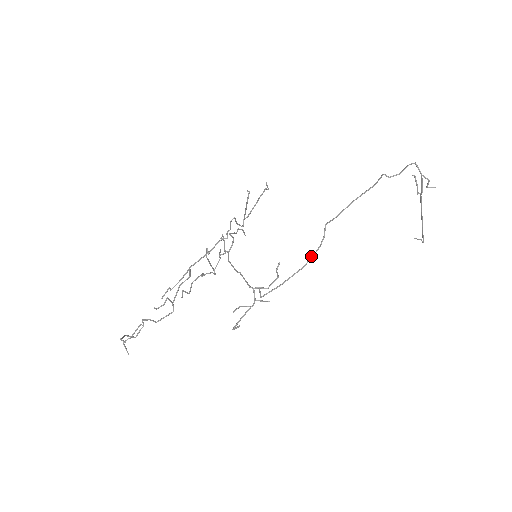
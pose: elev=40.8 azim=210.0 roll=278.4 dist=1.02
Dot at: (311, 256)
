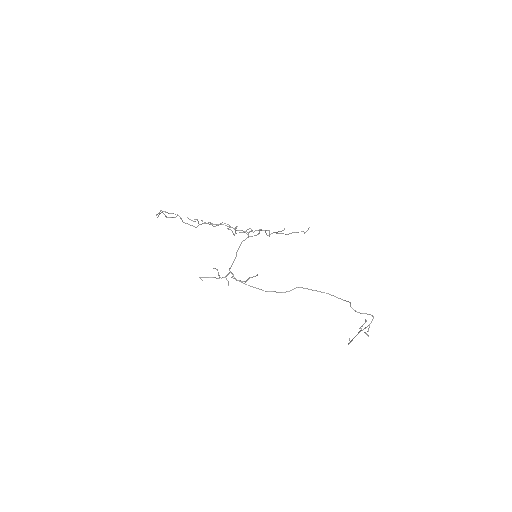
Dot at: (273, 291)
